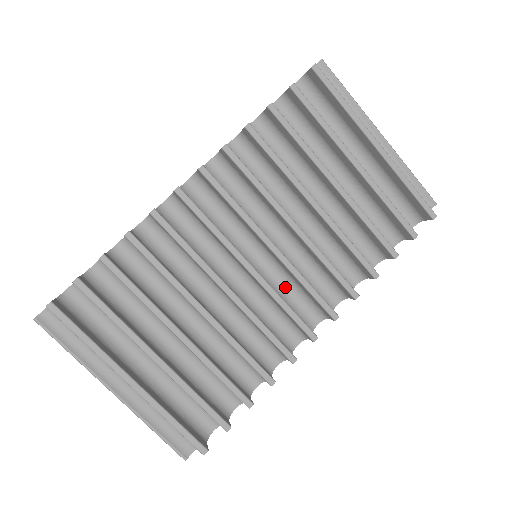
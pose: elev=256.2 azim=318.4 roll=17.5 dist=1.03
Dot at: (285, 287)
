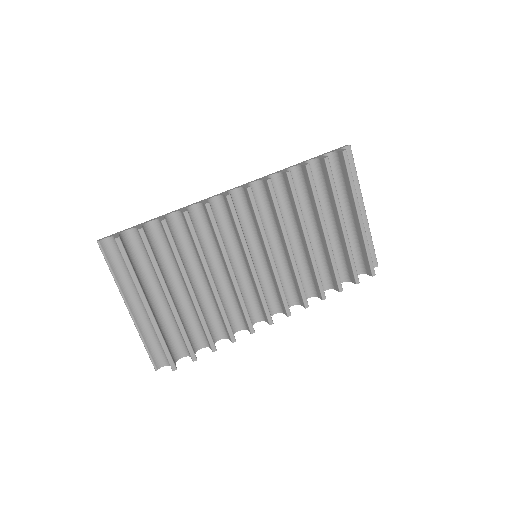
Dot at: (265, 283)
